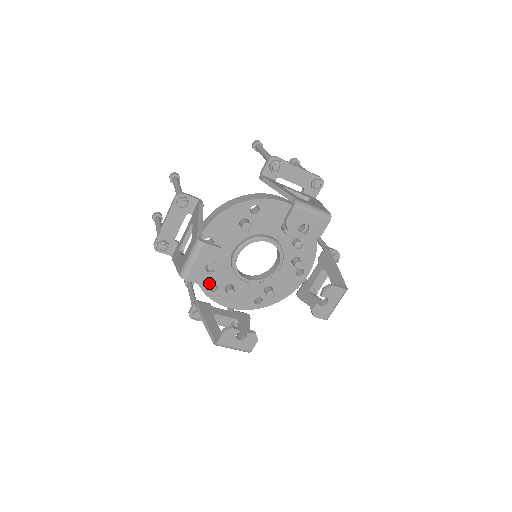
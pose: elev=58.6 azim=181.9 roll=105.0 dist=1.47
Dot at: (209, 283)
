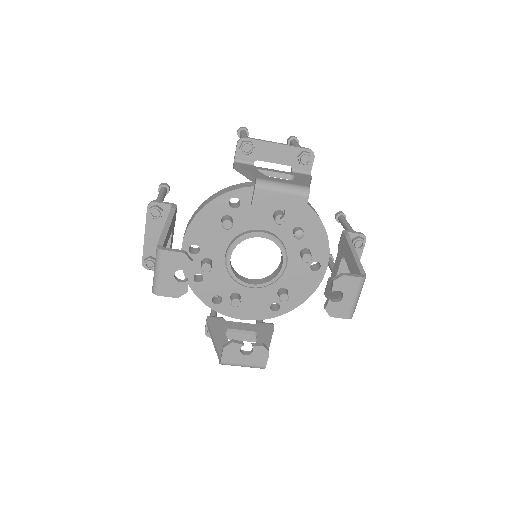
Dot at: (210, 295)
